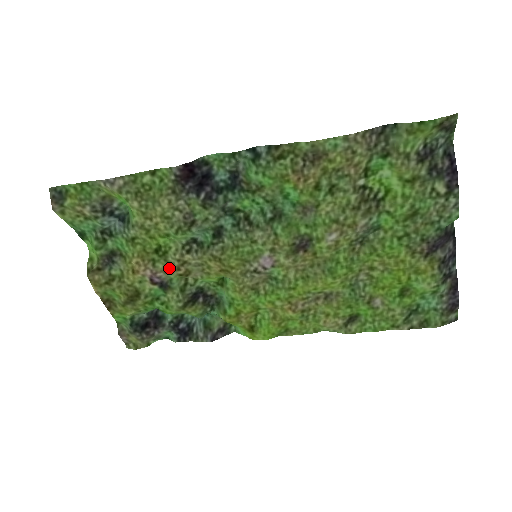
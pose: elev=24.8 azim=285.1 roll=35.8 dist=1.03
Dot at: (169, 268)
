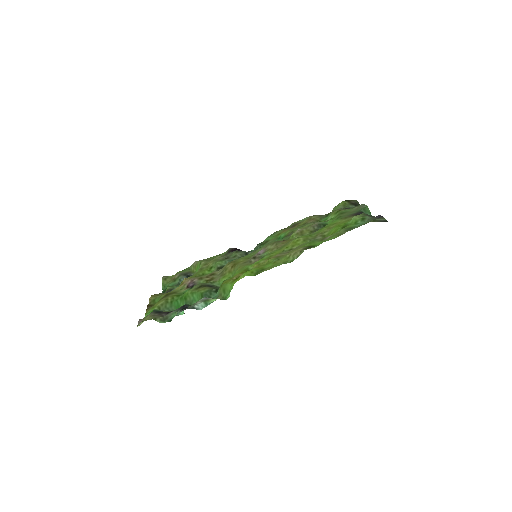
Dot at: (203, 277)
